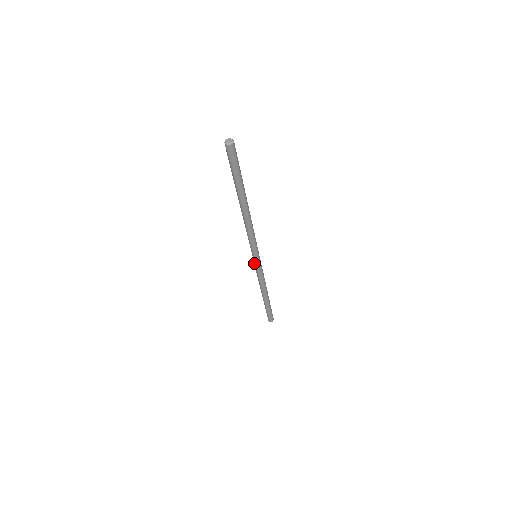
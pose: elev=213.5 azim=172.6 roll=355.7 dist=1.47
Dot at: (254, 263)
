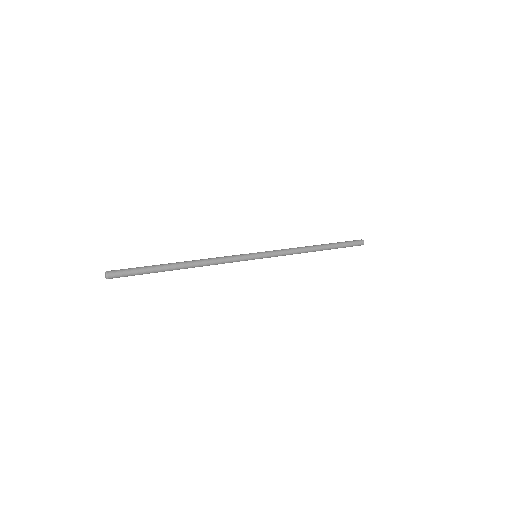
Dot at: occluded
